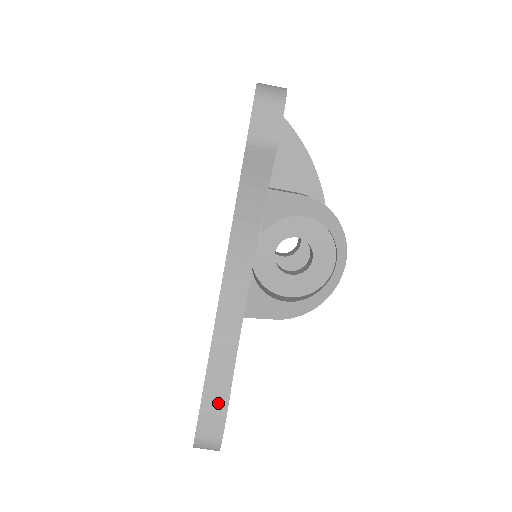
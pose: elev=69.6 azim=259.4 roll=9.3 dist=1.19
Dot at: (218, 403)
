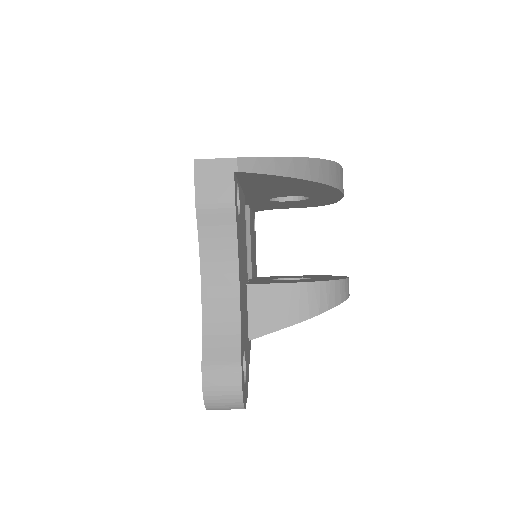
Dot at: occluded
